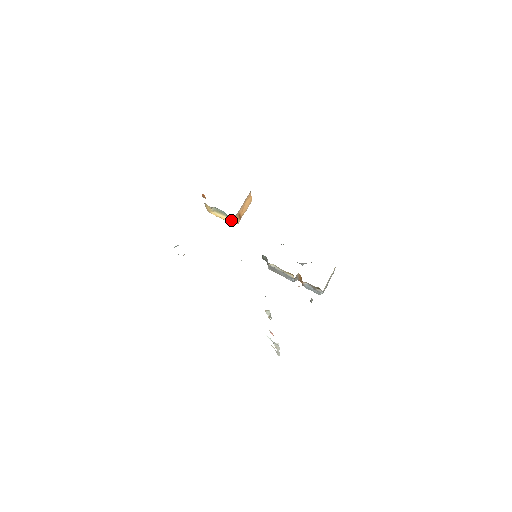
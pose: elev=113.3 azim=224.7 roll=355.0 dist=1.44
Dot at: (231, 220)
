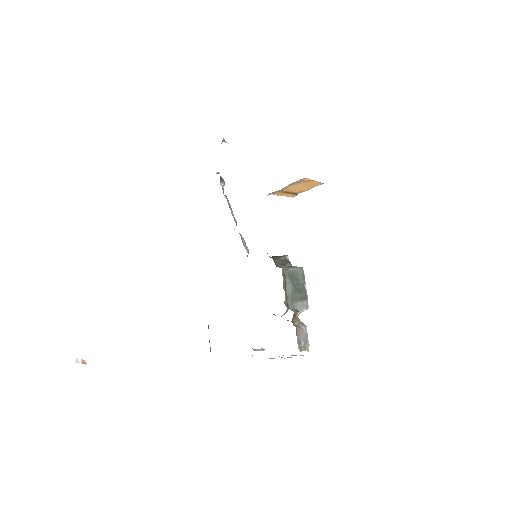
Dot at: occluded
